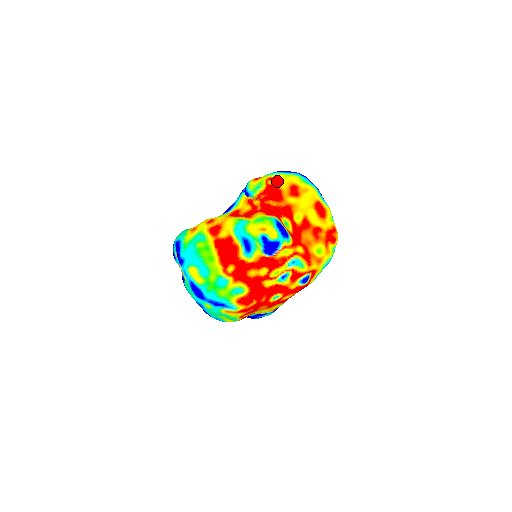
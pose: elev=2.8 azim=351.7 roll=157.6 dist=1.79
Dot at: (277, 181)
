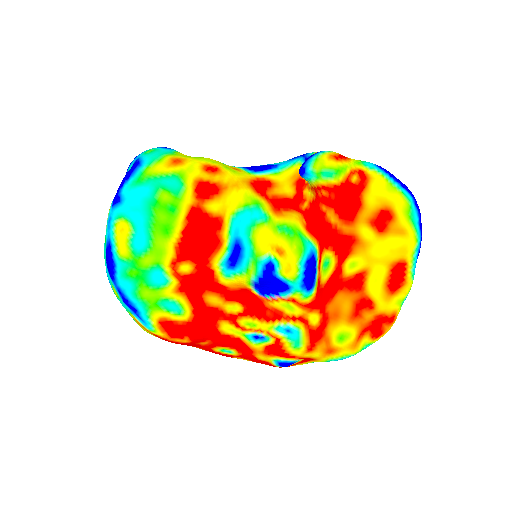
Dot at: (368, 185)
